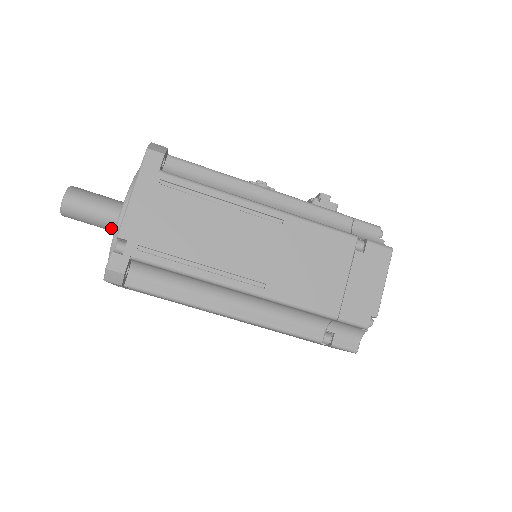
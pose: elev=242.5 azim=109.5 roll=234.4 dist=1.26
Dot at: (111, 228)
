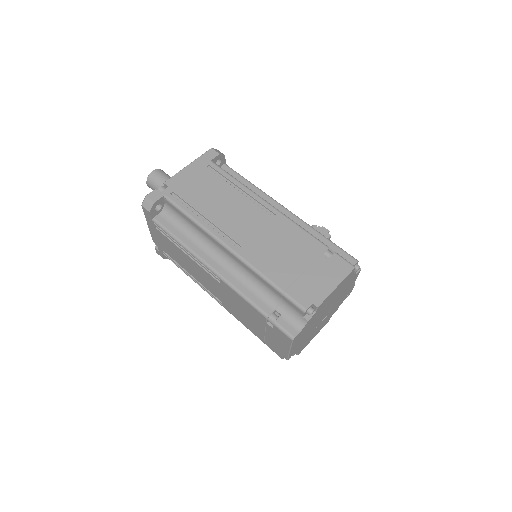
Dot at: occluded
